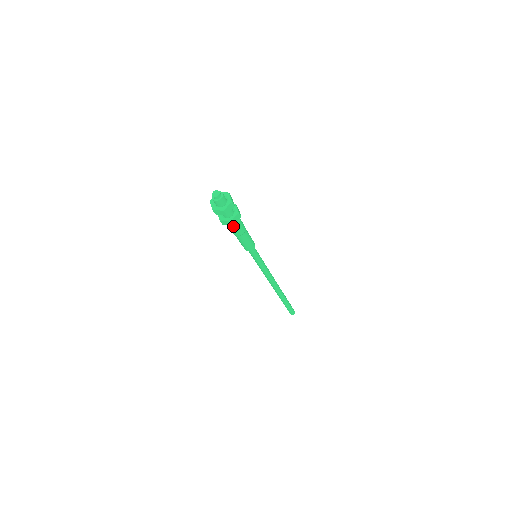
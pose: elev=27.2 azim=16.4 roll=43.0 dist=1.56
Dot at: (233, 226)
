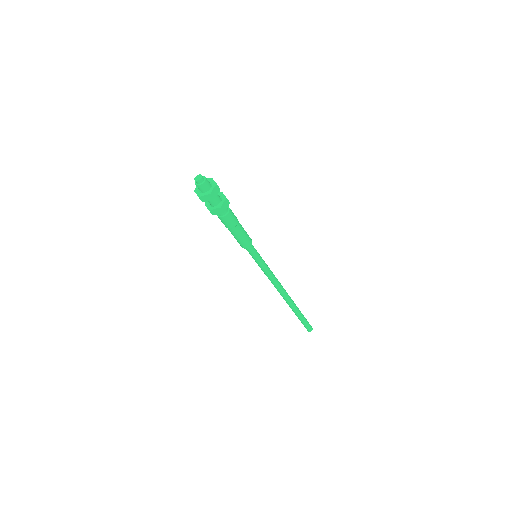
Dot at: (218, 216)
